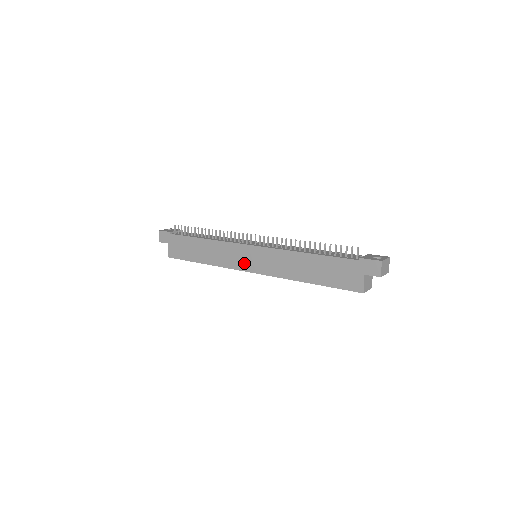
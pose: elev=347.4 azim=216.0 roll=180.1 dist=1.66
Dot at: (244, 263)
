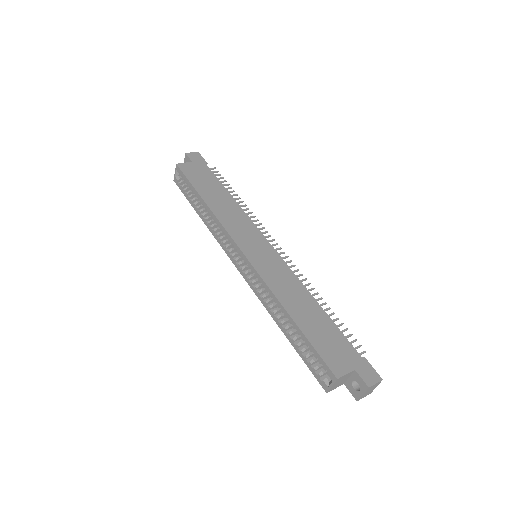
Dot at: (246, 243)
